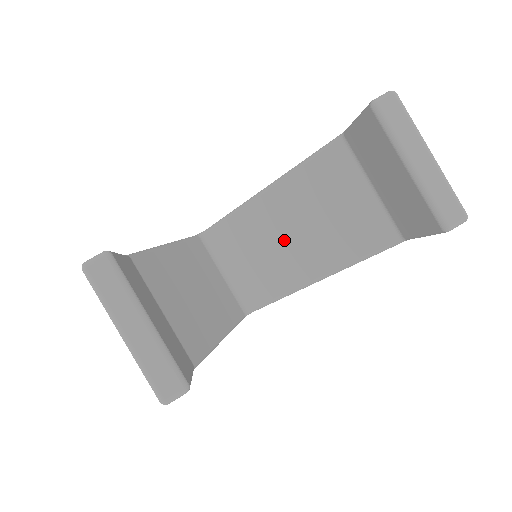
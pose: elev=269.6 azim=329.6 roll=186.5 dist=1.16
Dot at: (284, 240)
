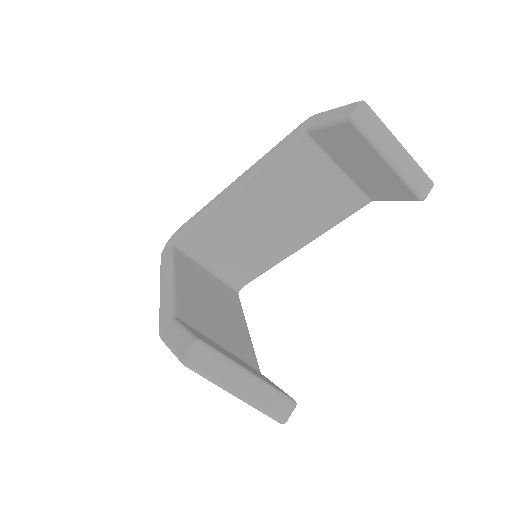
Dot at: (263, 227)
